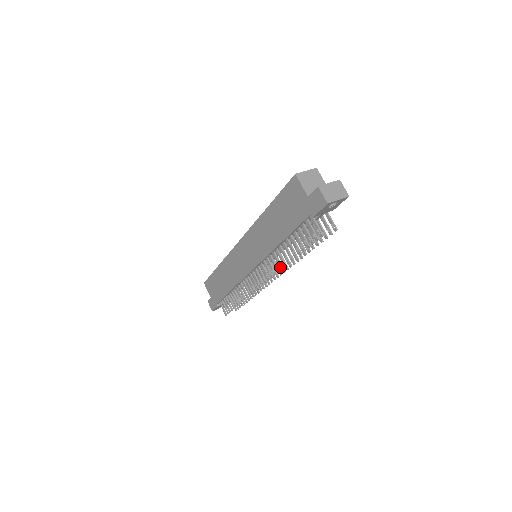
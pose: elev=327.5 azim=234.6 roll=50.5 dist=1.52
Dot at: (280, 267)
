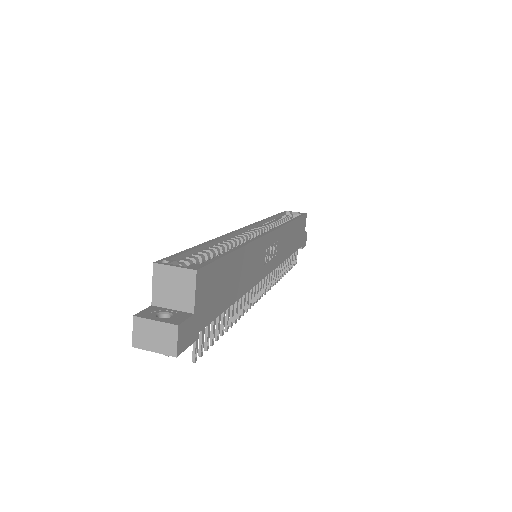
Dot at: occluded
